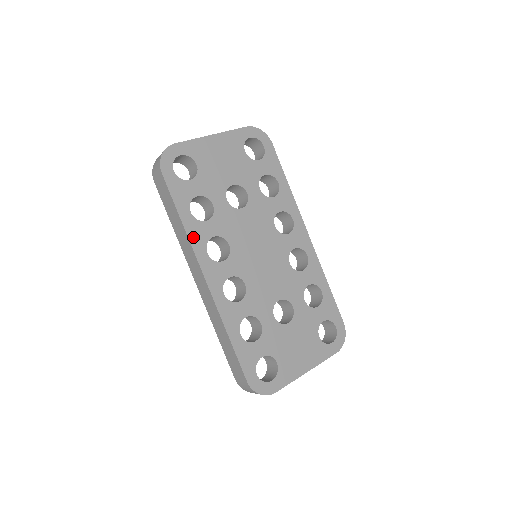
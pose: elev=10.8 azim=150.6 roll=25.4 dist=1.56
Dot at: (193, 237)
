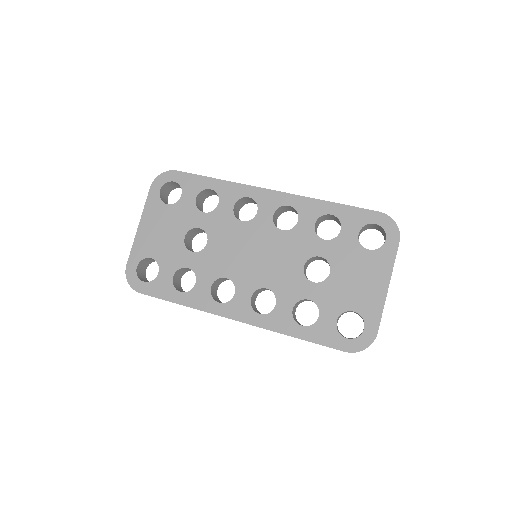
Dot at: (199, 305)
